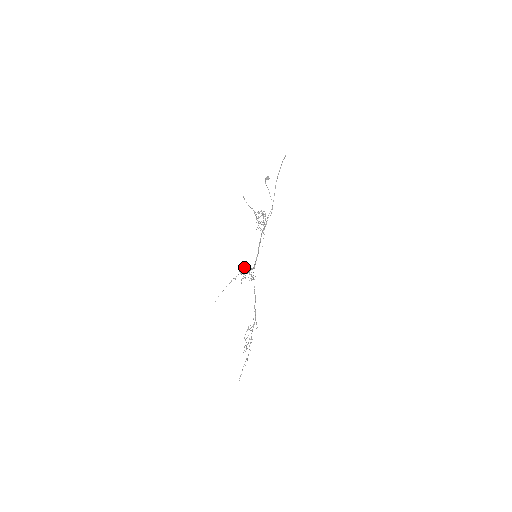
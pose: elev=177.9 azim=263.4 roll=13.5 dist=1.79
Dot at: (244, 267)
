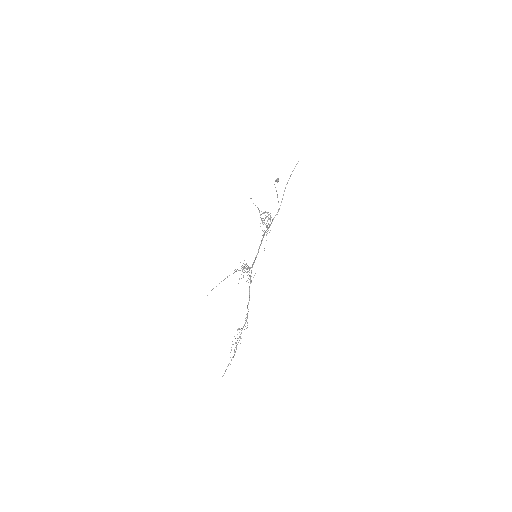
Dot at: (242, 265)
